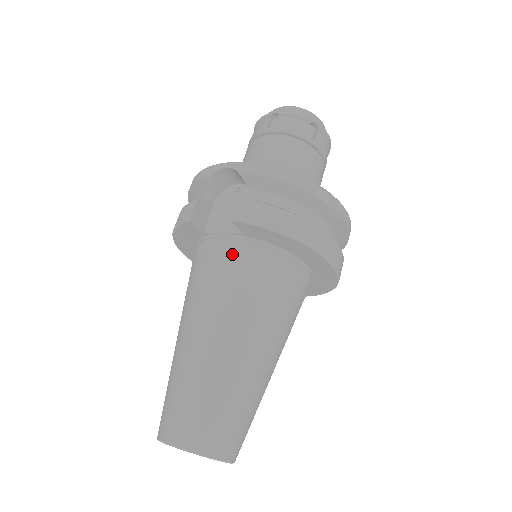
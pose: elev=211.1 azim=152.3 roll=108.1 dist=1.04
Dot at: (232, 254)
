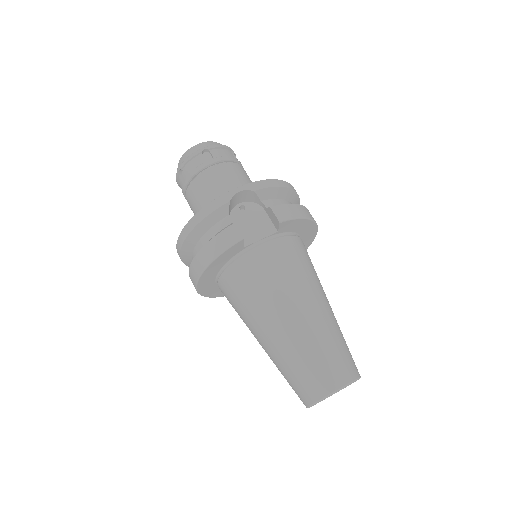
Dot at: (280, 249)
